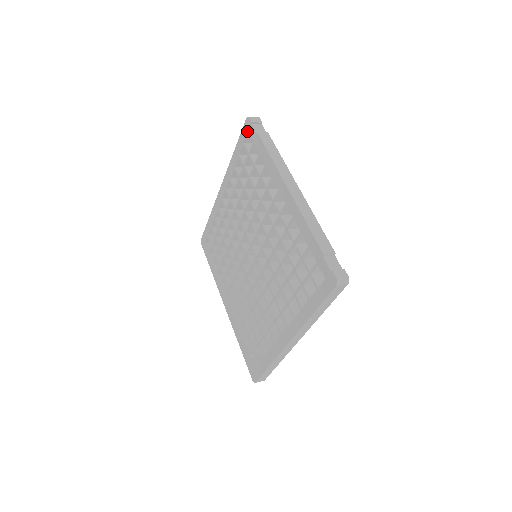
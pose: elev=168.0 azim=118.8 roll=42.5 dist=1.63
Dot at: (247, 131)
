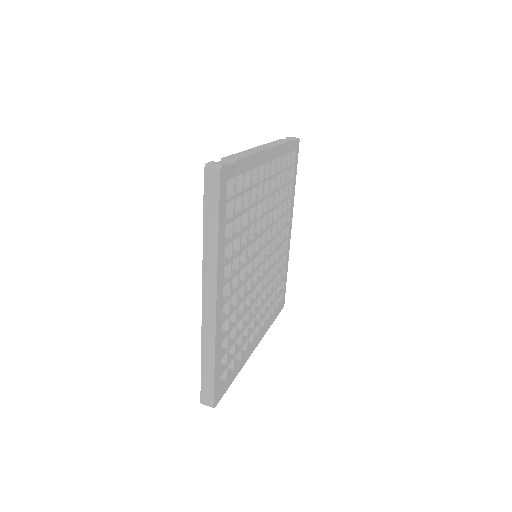
Dot at: occluded
